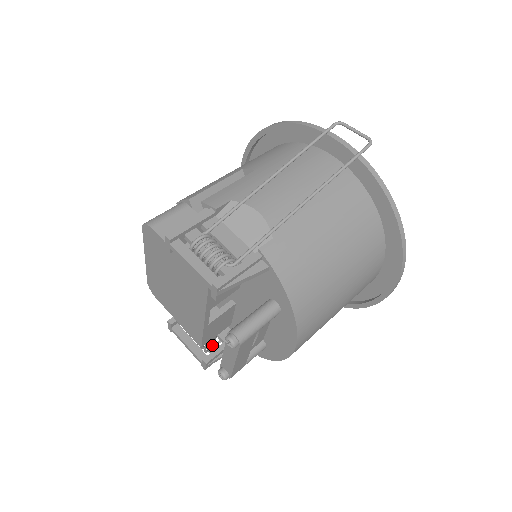
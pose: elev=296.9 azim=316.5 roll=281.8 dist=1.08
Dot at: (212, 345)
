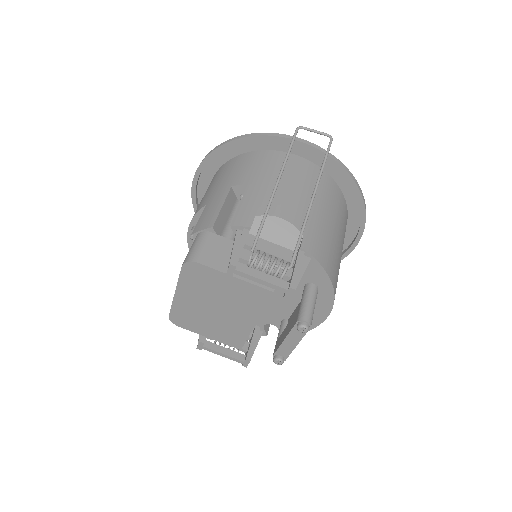
Dot at: occluded
